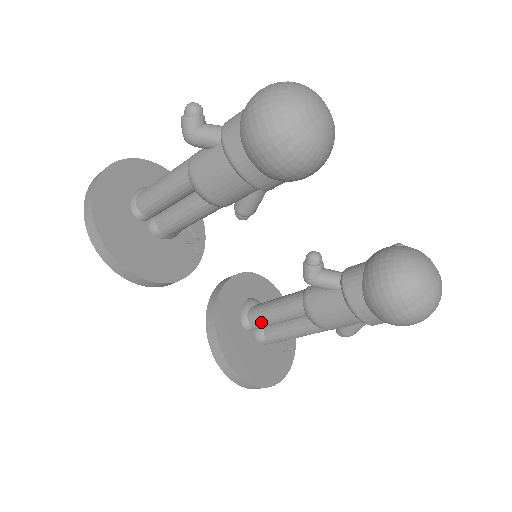
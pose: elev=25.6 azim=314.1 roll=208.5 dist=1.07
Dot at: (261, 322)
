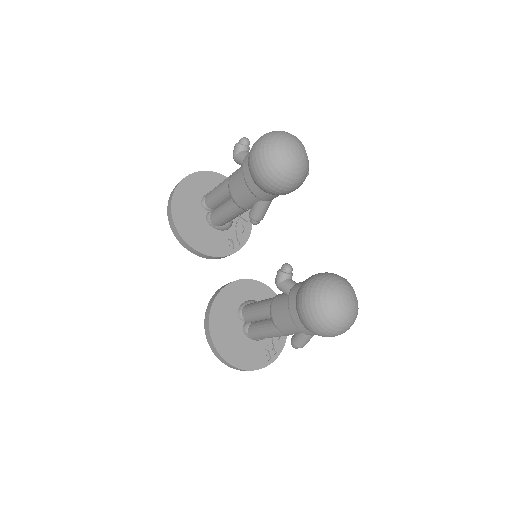
Dot at: (248, 313)
